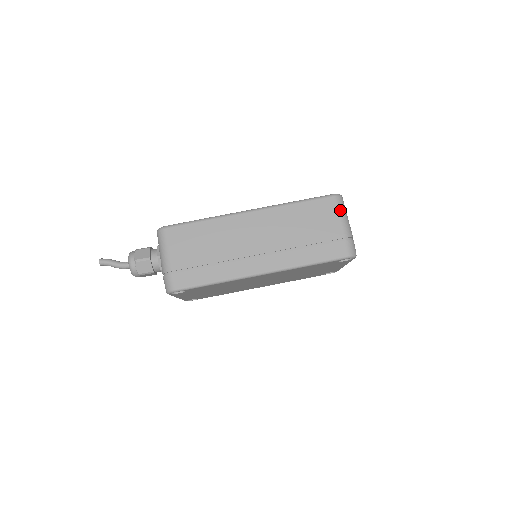
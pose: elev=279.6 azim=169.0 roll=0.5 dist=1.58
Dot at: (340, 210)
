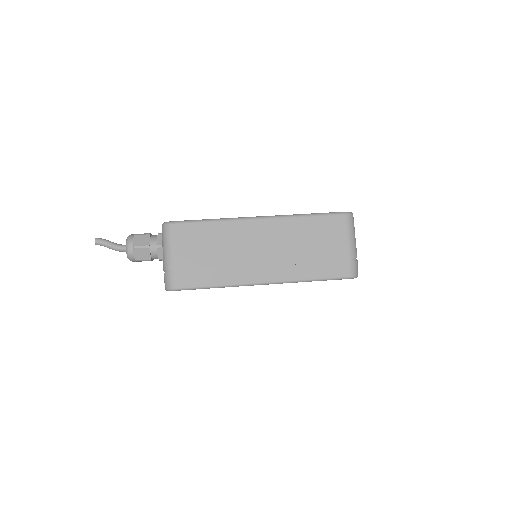
Dot at: (350, 229)
